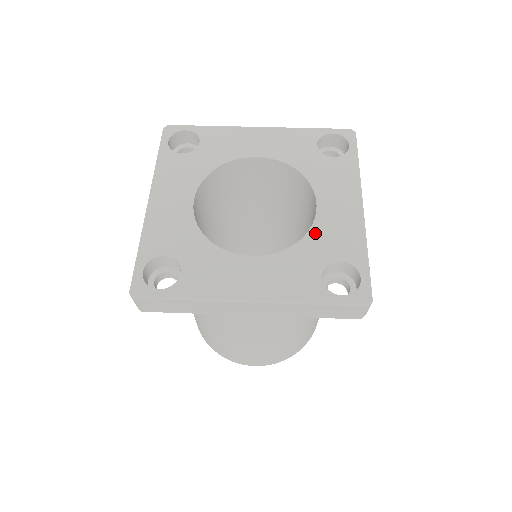
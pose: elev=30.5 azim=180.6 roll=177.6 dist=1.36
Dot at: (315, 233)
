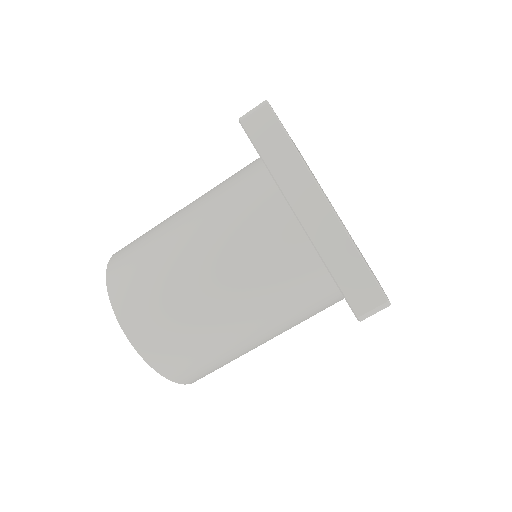
Dot at: occluded
